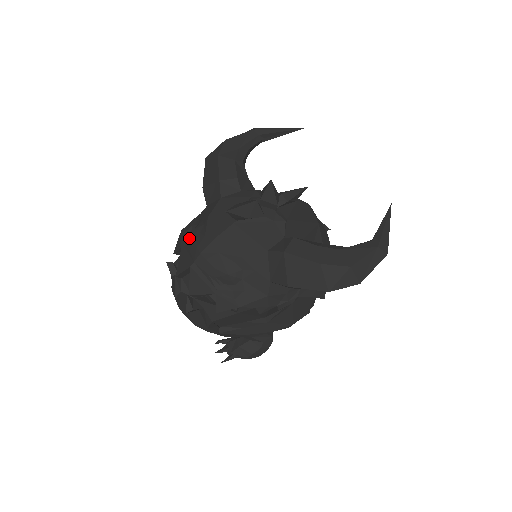
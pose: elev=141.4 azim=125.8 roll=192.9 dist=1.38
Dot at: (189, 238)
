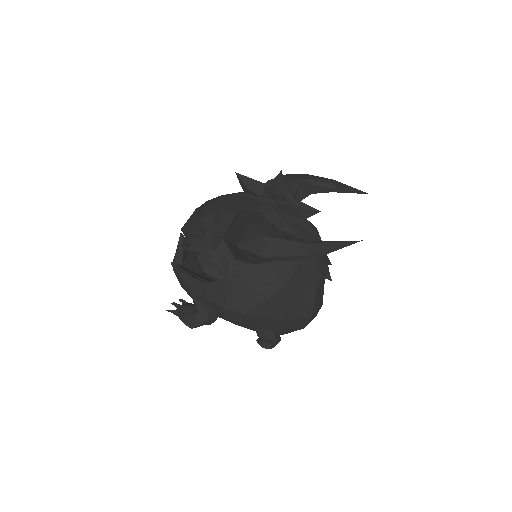
Dot at: occluded
